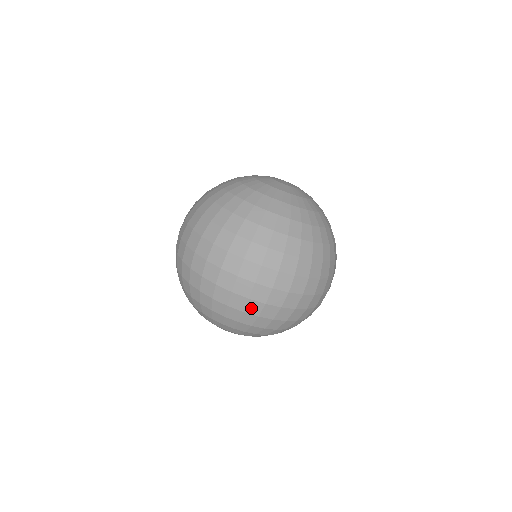
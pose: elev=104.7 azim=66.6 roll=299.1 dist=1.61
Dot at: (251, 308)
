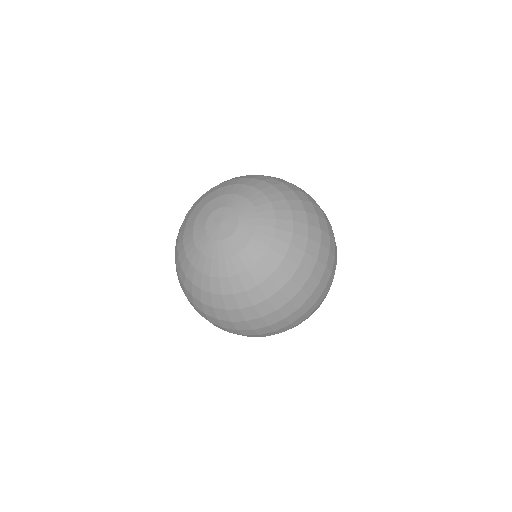
Dot at: (300, 323)
